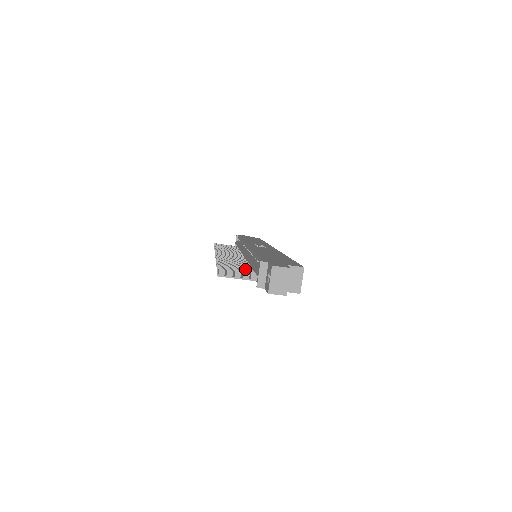
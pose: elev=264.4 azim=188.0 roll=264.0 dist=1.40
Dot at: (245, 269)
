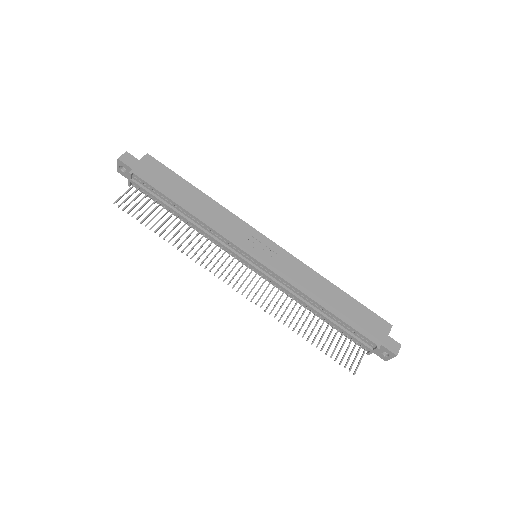
Dot at: occluded
